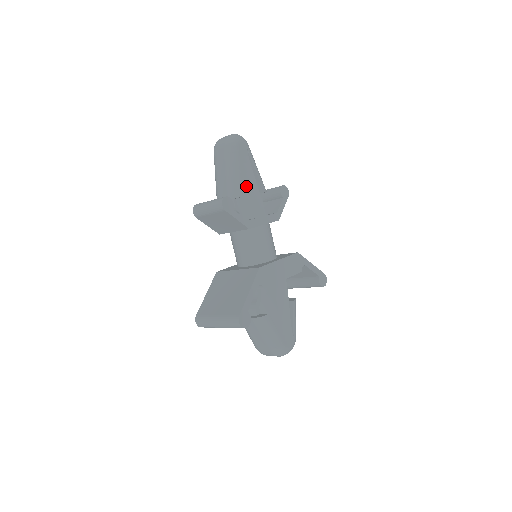
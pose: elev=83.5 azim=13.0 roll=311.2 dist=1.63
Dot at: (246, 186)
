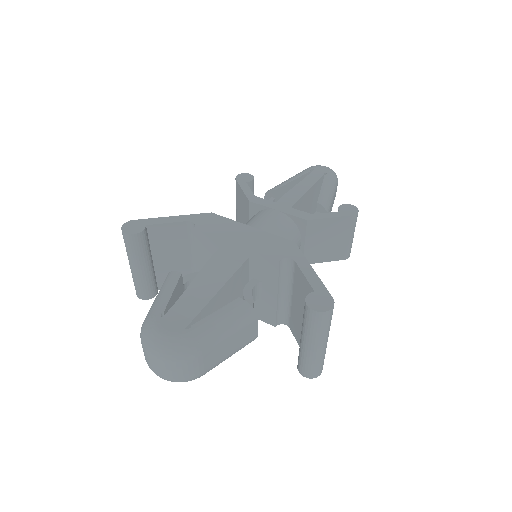
Dot at: occluded
